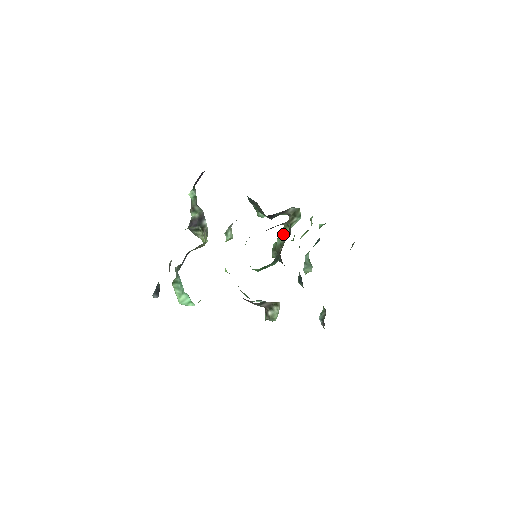
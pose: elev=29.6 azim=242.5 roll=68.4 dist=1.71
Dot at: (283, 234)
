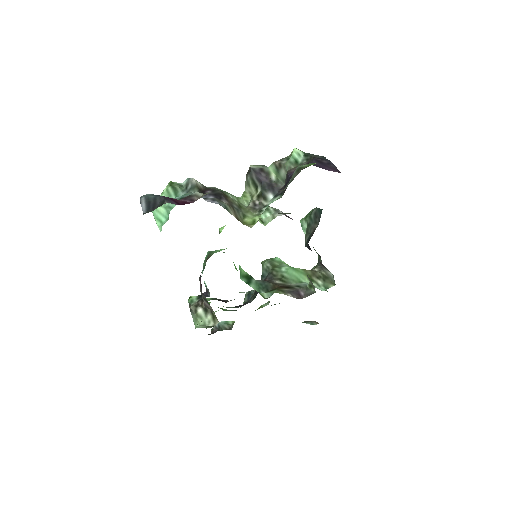
Dot at: (296, 274)
